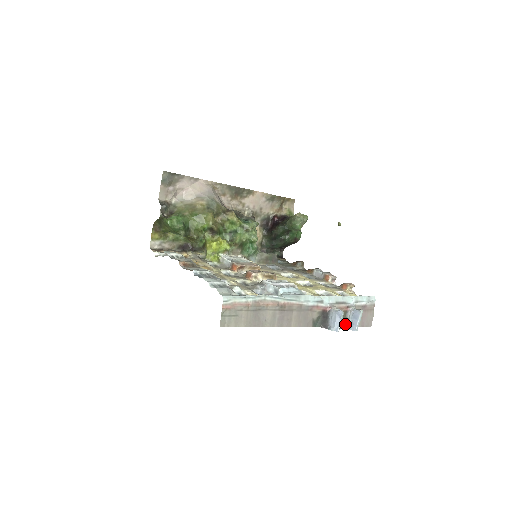
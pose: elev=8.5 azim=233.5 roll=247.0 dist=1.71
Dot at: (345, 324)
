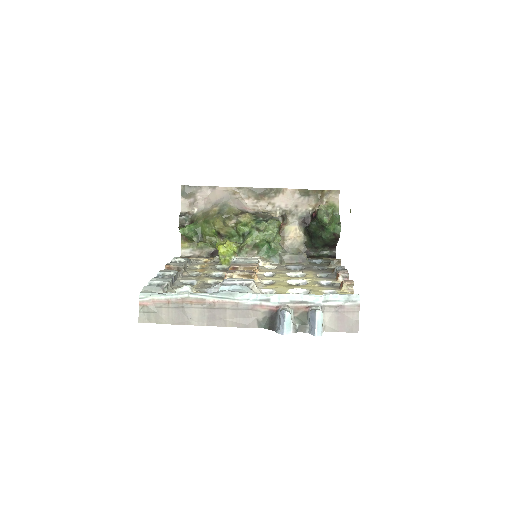
Dot at: (305, 327)
